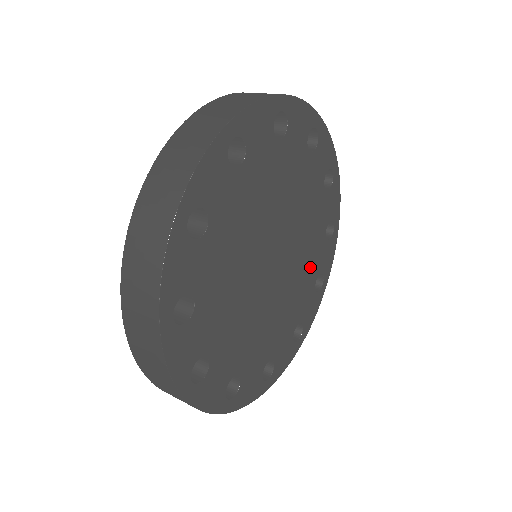
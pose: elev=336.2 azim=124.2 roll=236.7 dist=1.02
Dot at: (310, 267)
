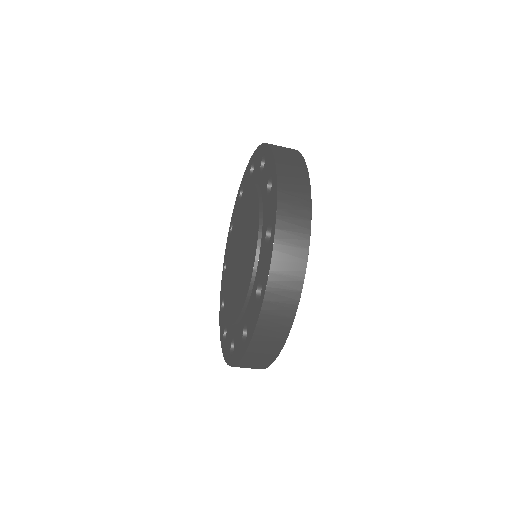
Dot at: occluded
